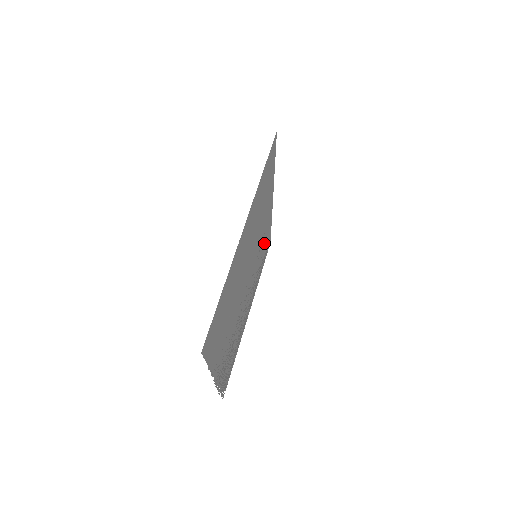
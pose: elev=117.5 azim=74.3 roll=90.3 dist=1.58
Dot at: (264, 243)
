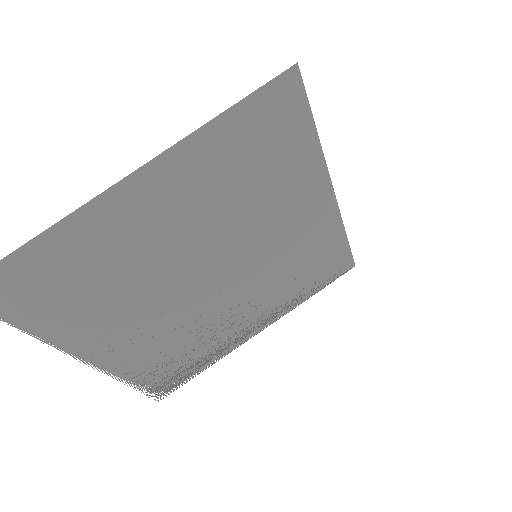
Dot at: (310, 253)
